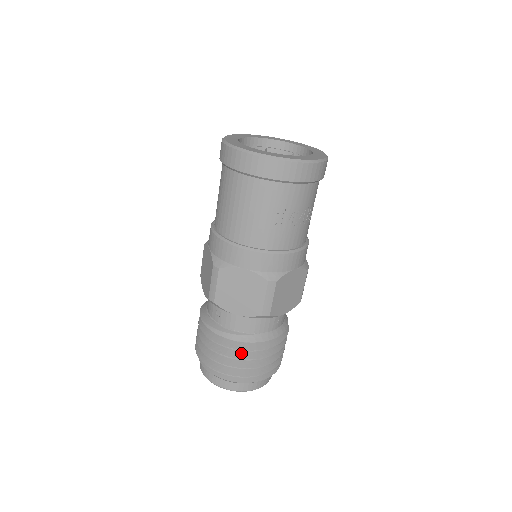
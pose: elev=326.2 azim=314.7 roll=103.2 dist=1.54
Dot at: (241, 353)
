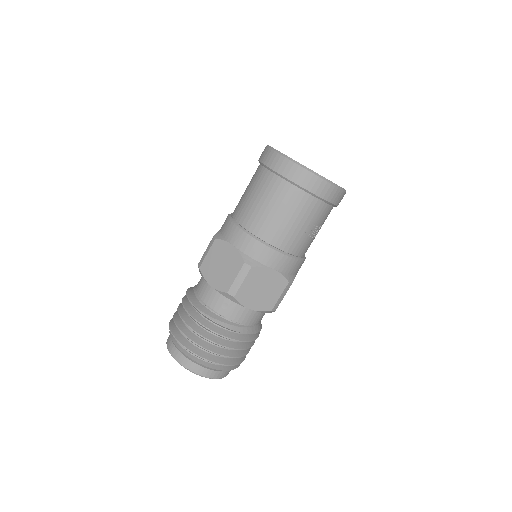
Dot at: (235, 343)
